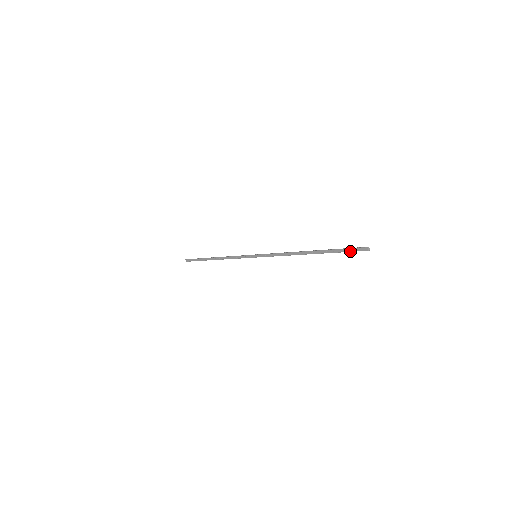
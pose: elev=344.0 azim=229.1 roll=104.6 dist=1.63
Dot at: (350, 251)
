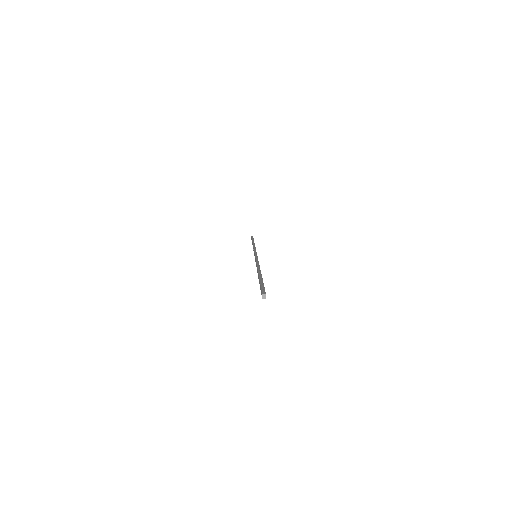
Dot at: occluded
